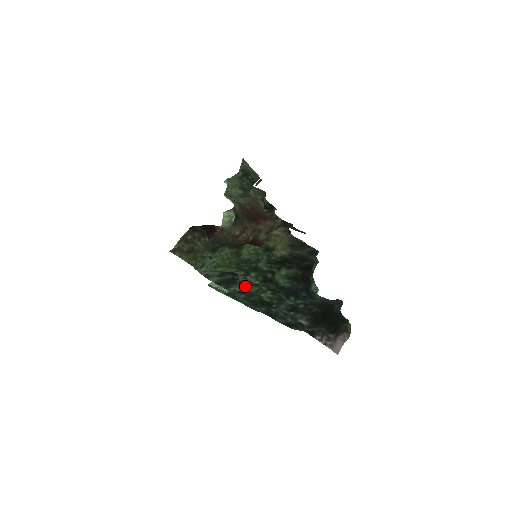
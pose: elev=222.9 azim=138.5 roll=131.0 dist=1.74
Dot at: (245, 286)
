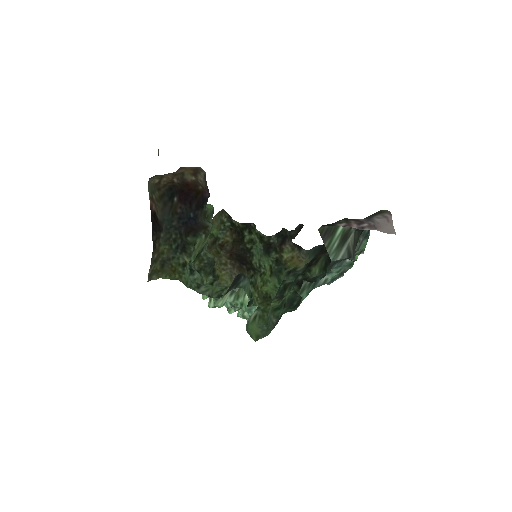
Dot at: (283, 303)
